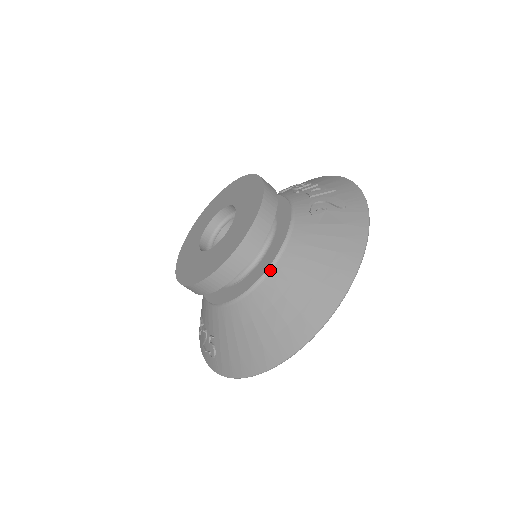
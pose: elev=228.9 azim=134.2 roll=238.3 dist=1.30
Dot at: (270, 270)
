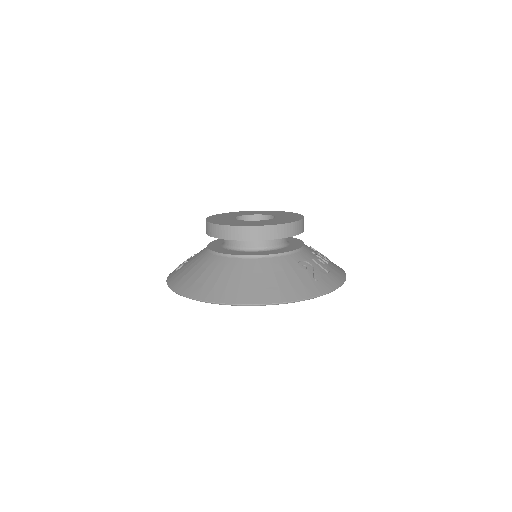
Dot at: (243, 257)
